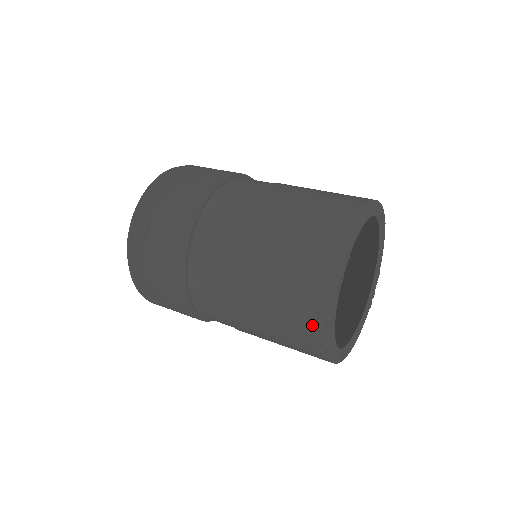
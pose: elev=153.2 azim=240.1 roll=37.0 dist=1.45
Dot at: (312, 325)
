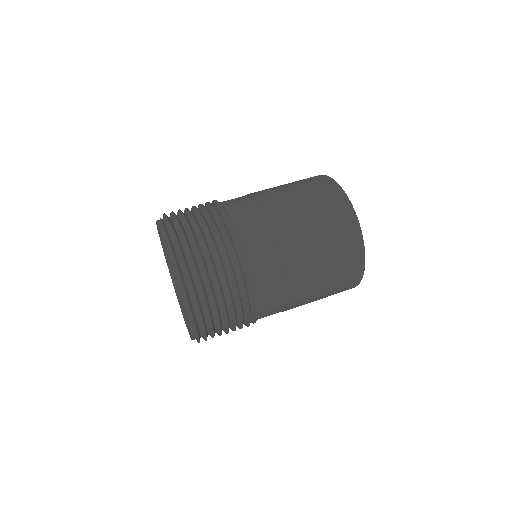
Dot at: occluded
